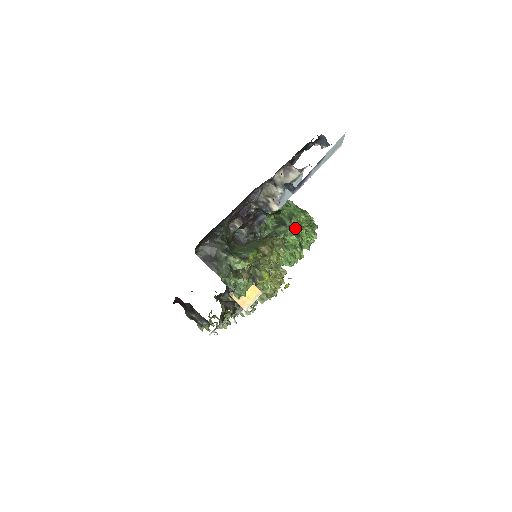
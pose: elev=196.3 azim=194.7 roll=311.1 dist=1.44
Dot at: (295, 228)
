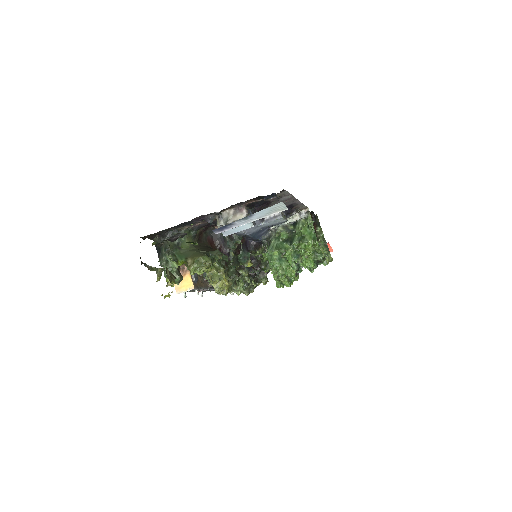
Dot at: (299, 249)
